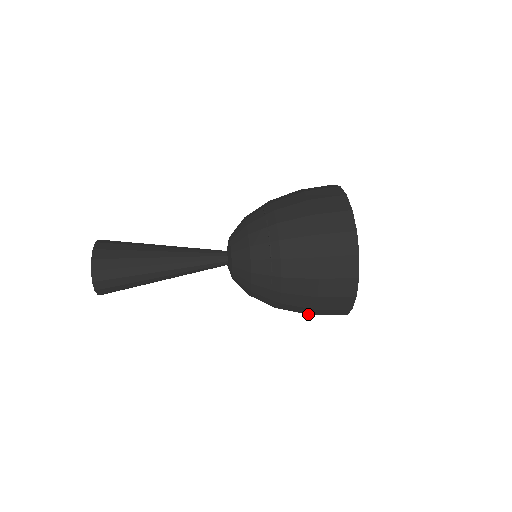
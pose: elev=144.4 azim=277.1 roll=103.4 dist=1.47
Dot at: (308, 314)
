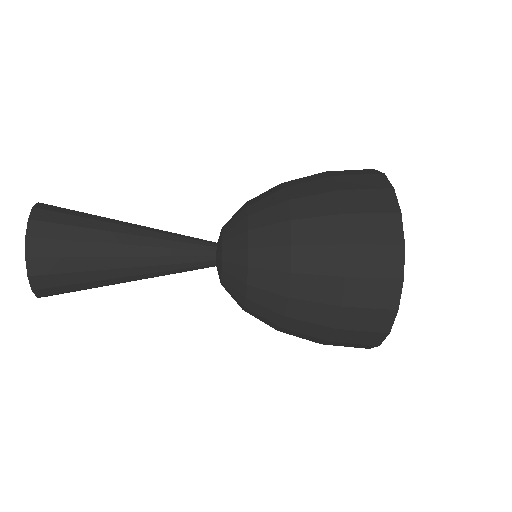
Dot at: (339, 214)
